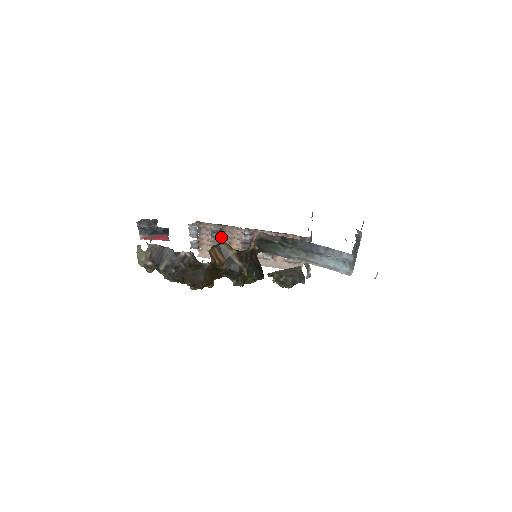
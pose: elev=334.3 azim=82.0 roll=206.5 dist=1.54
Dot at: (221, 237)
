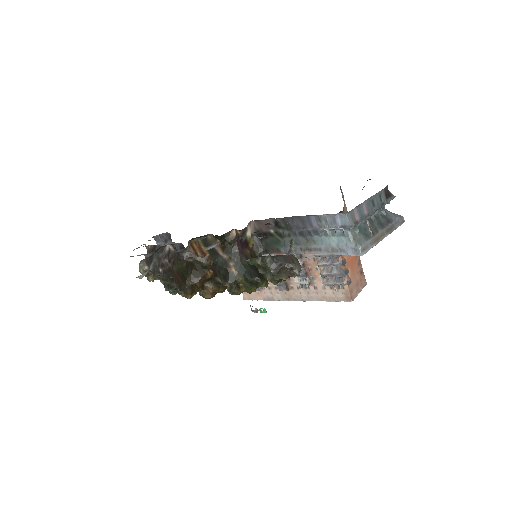
Dot at: occluded
